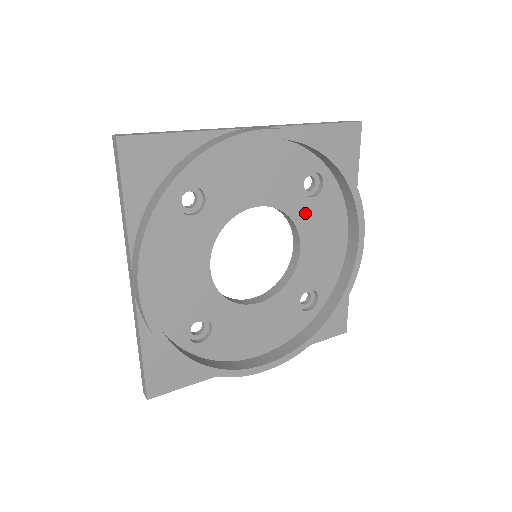
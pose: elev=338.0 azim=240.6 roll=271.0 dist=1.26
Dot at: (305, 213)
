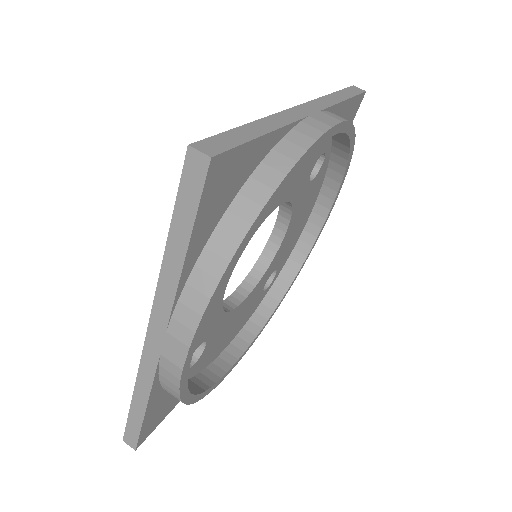
Dot at: (301, 198)
